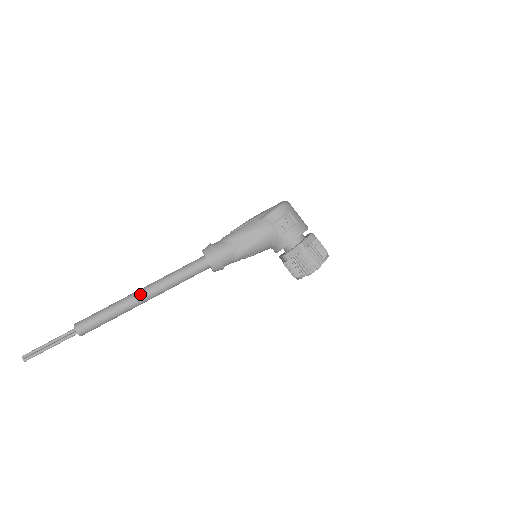
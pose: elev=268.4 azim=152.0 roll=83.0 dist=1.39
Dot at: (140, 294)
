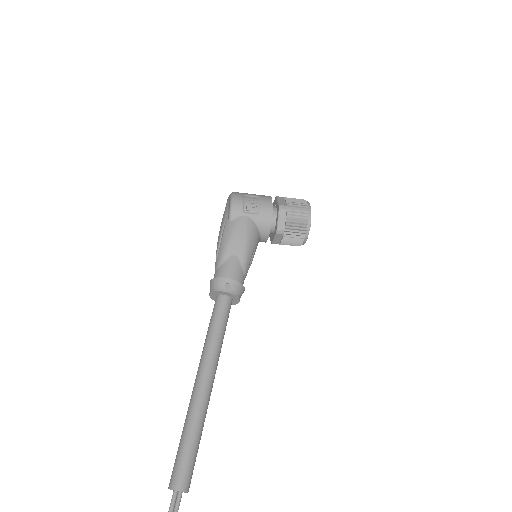
Dot at: (200, 384)
